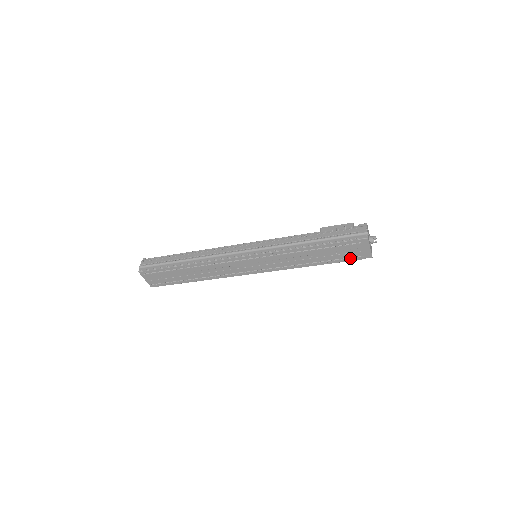
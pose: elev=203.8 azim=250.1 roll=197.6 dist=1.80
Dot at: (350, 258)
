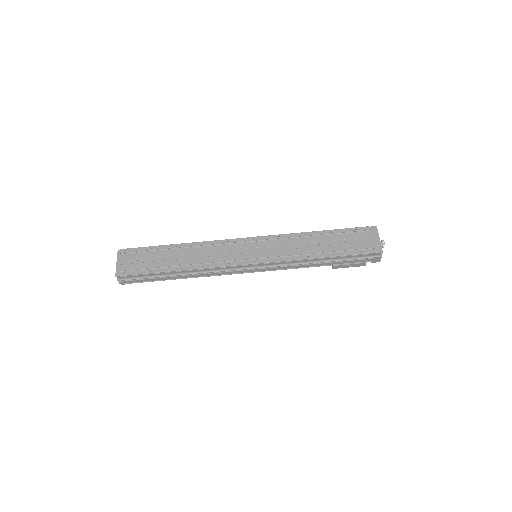
Dot at: (359, 250)
